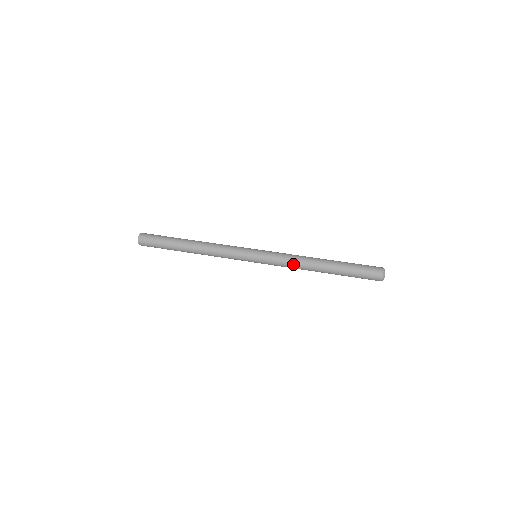
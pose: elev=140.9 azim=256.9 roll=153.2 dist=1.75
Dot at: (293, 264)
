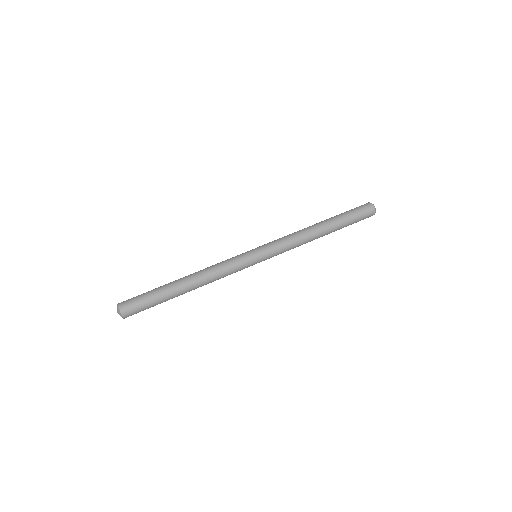
Dot at: (297, 244)
